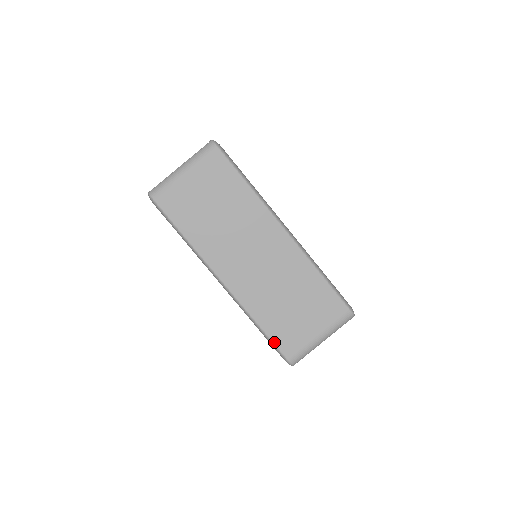
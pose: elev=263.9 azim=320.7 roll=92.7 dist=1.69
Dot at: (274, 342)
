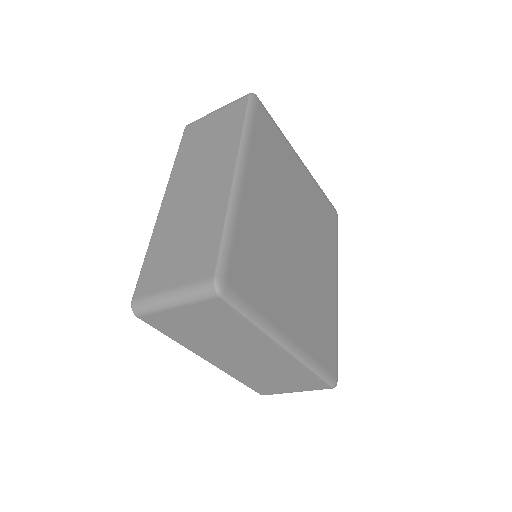
Dot at: (141, 274)
